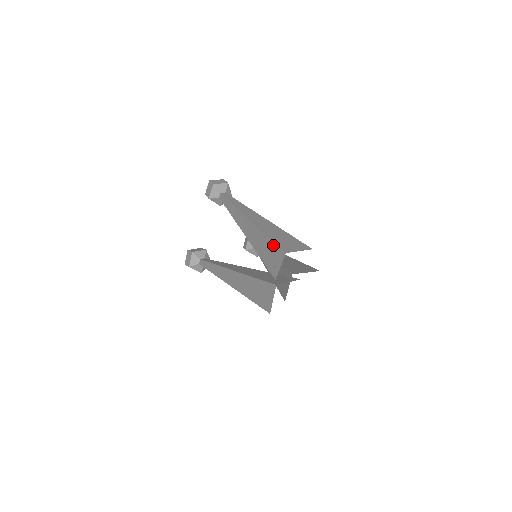
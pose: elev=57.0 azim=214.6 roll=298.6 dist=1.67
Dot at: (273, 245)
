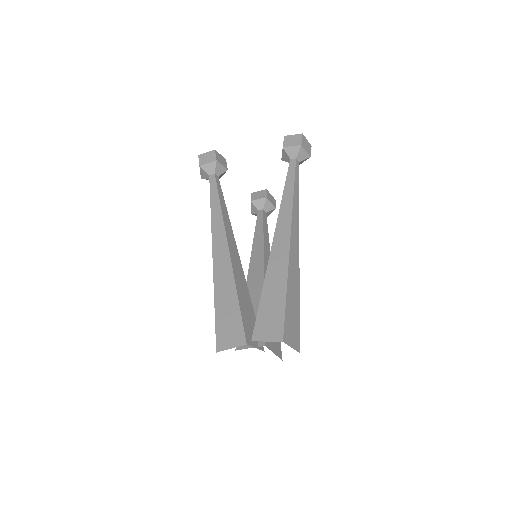
Dot at: (282, 312)
